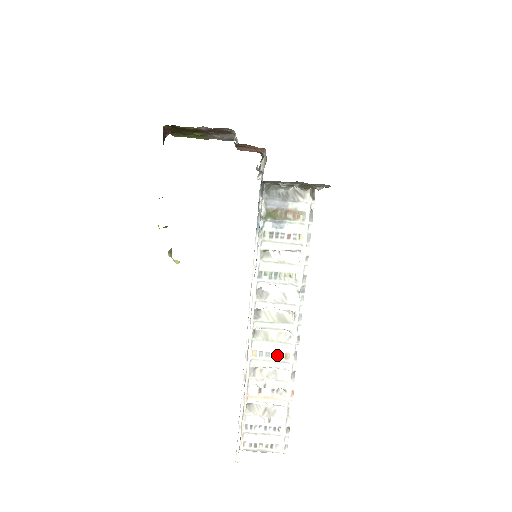
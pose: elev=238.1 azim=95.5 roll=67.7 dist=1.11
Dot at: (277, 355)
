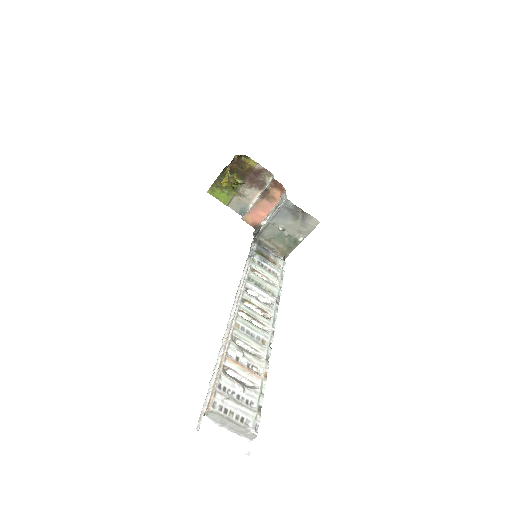
Dot at: (255, 337)
